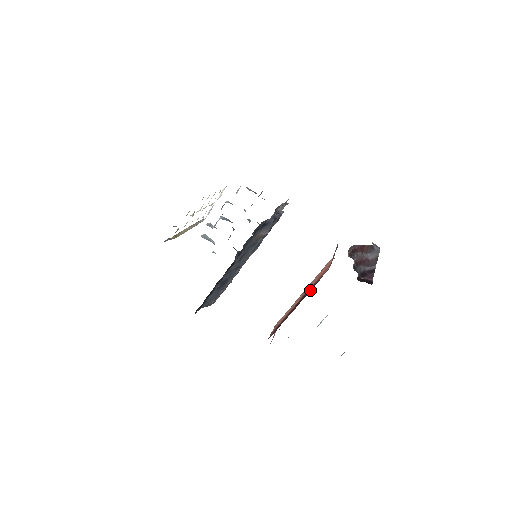
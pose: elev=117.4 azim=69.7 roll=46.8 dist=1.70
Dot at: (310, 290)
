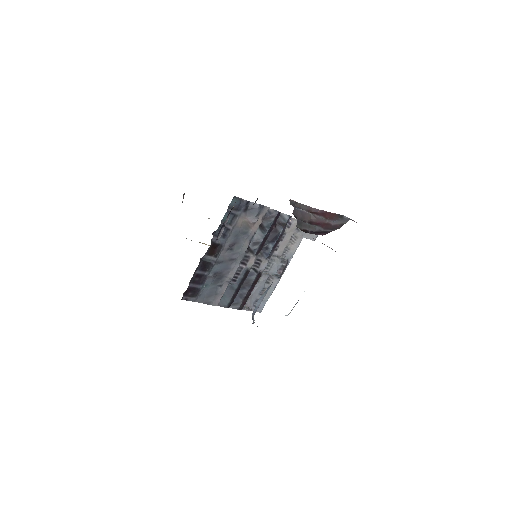
Dot at: occluded
